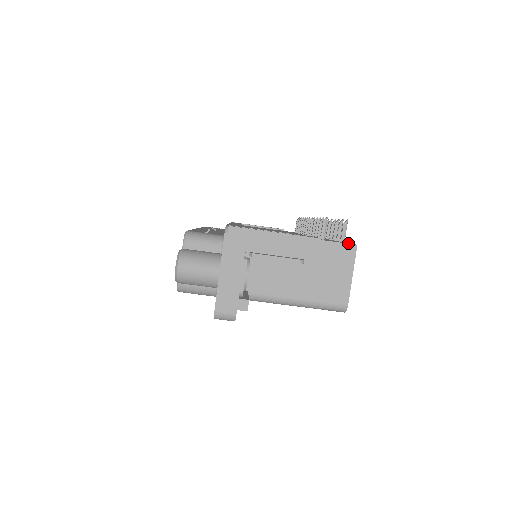
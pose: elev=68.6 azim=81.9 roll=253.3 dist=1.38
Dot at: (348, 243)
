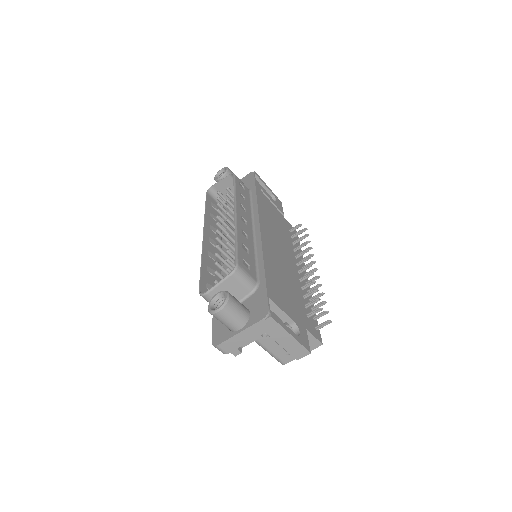
Dot at: (319, 338)
